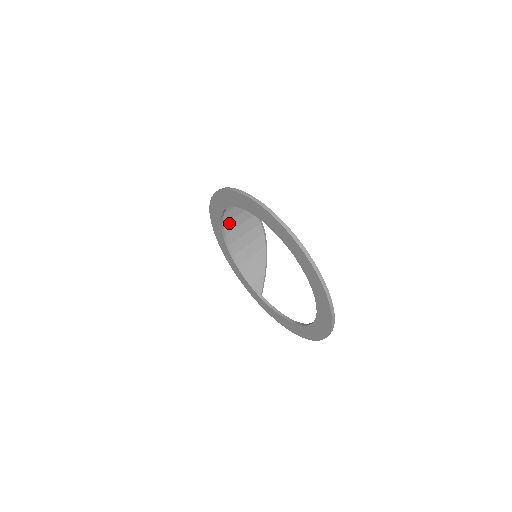
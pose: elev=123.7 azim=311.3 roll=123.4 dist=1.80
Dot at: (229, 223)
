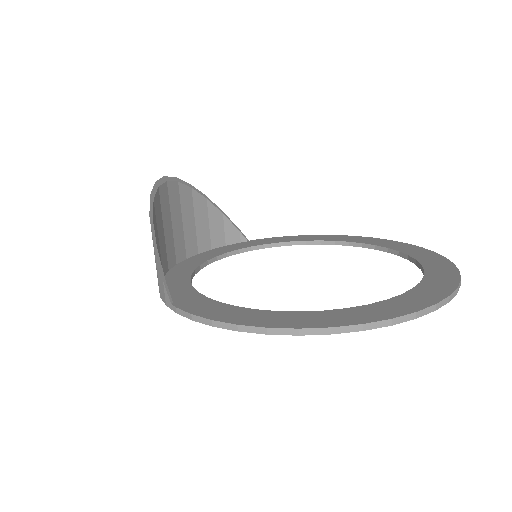
Dot at: (160, 249)
